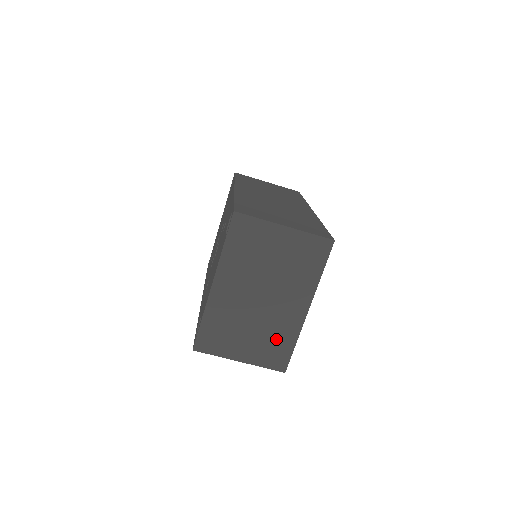
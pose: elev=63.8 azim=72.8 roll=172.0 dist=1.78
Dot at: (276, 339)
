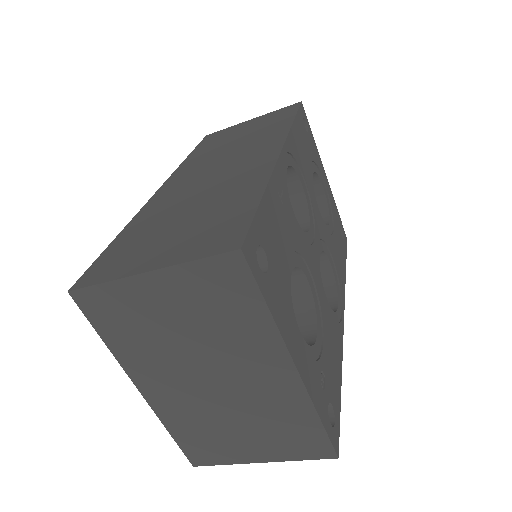
Dot at: (284, 423)
